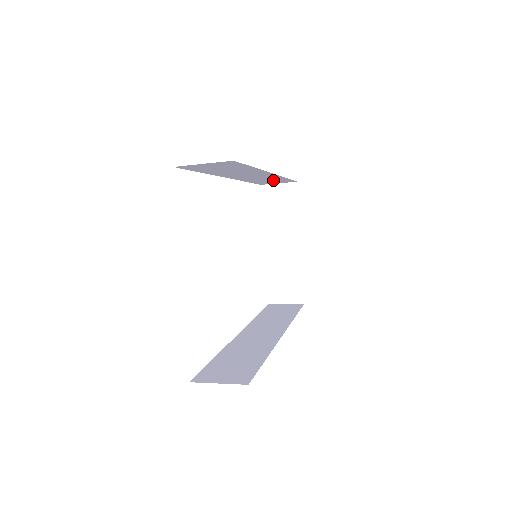
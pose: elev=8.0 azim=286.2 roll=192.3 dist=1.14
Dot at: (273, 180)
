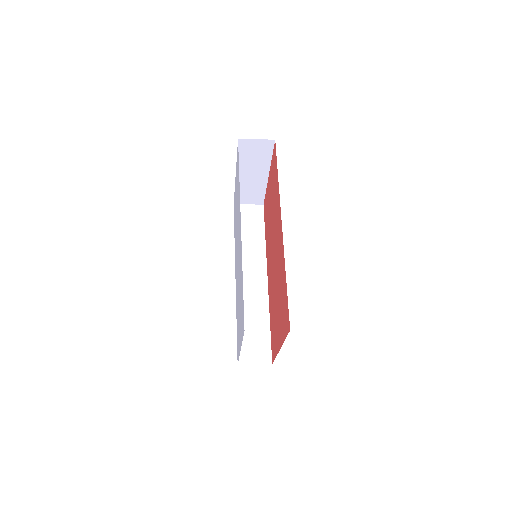
Dot at: occluded
